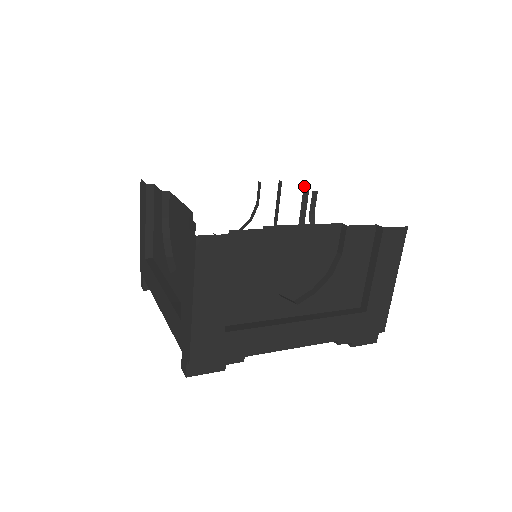
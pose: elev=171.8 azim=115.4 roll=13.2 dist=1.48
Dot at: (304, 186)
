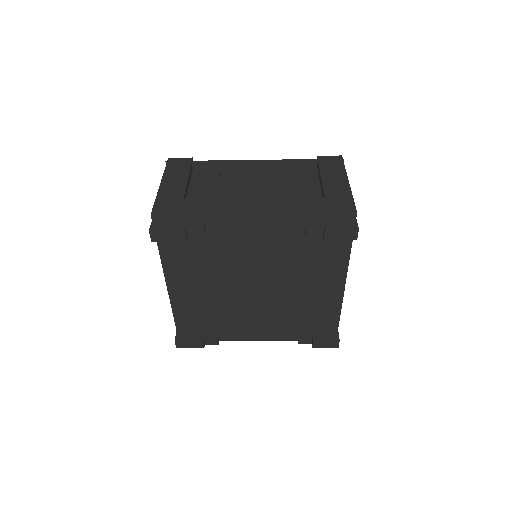
Dot at: occluded
